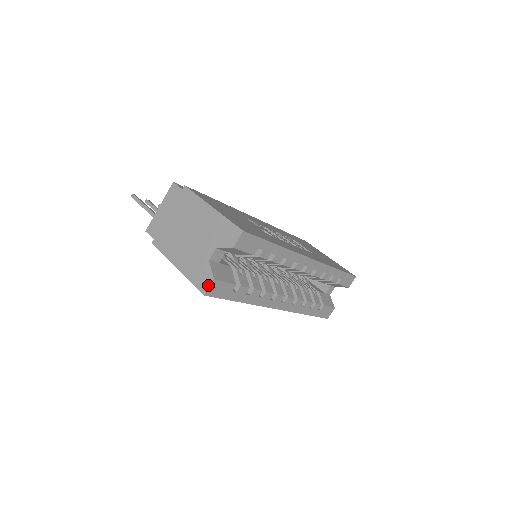
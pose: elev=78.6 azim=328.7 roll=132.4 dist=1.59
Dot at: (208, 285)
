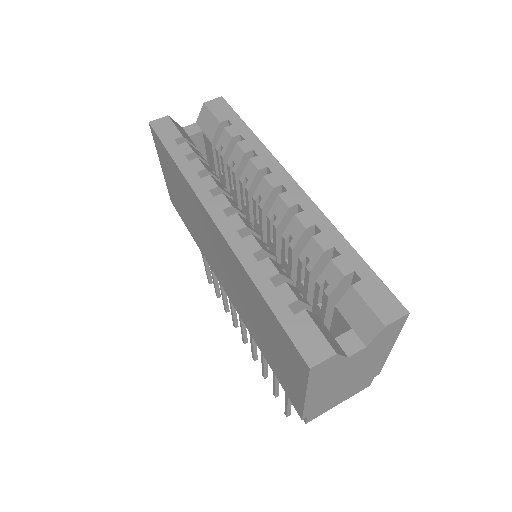
Dot at: (160, 120)
